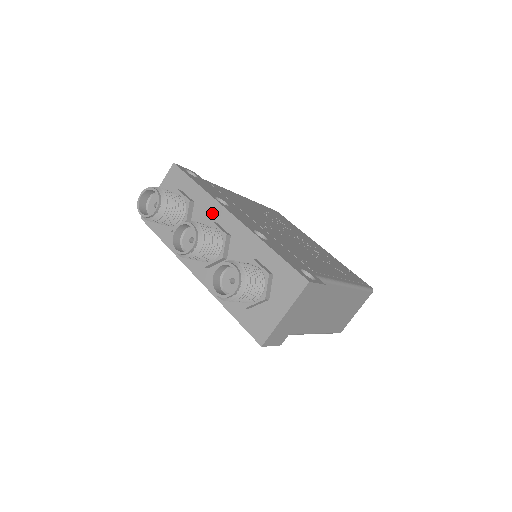
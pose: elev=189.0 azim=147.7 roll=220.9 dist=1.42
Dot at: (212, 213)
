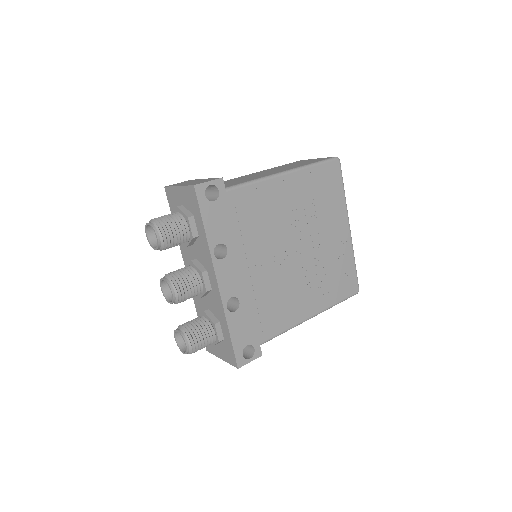
Dot at: (206, 261)
